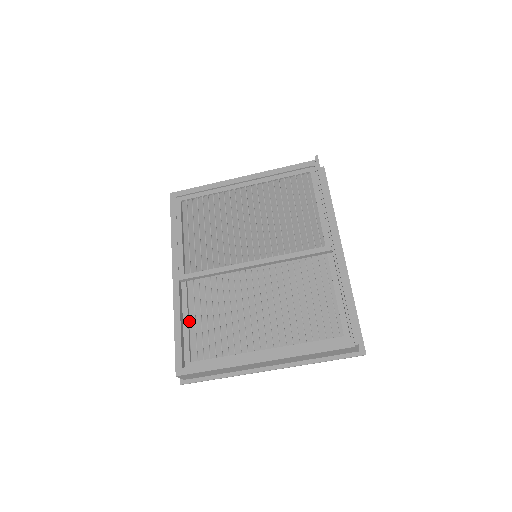
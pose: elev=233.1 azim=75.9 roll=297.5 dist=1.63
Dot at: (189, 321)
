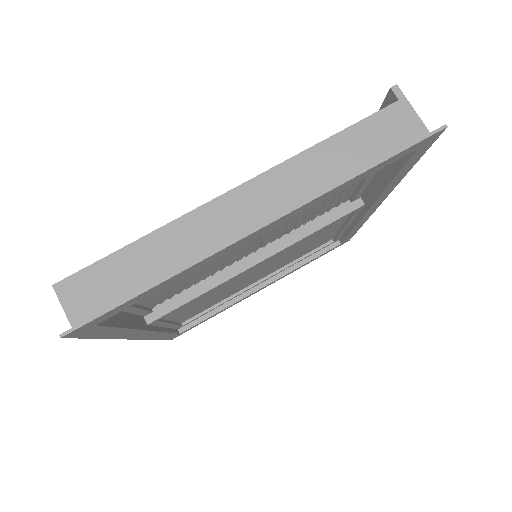
Dot at: occluded
